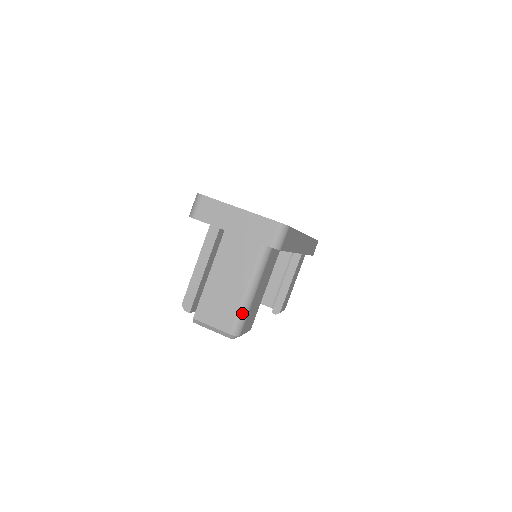
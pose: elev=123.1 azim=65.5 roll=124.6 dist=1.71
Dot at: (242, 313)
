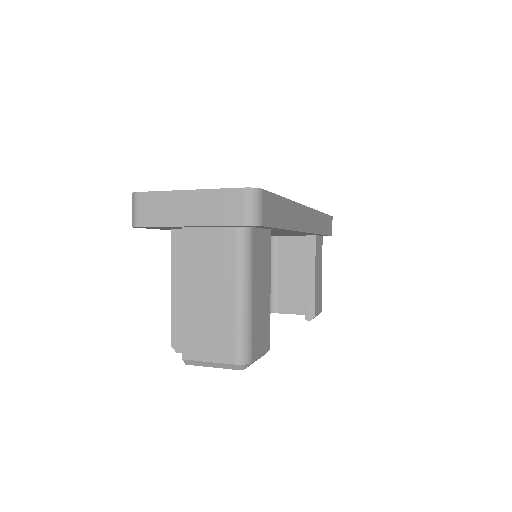
Dot at: (242, 330)
